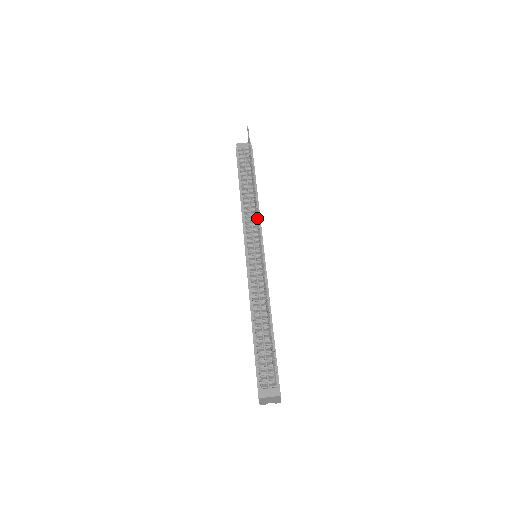
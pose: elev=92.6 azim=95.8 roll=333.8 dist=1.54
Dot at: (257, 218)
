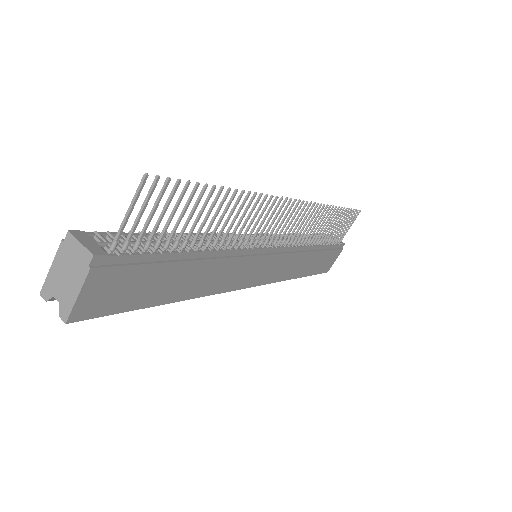
Dot at: (306, 201)
